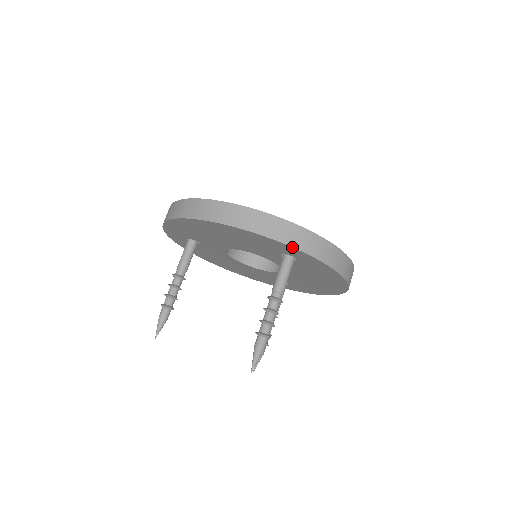
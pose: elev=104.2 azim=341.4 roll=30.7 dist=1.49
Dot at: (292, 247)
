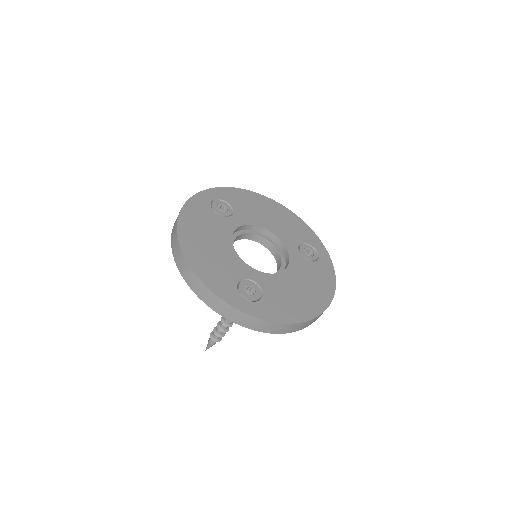
Dot at: (221, 315)
